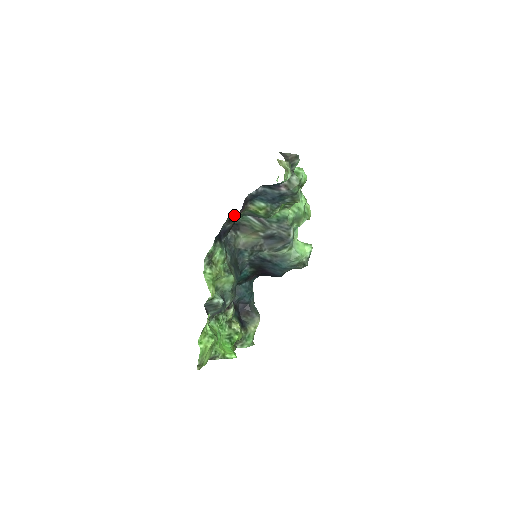
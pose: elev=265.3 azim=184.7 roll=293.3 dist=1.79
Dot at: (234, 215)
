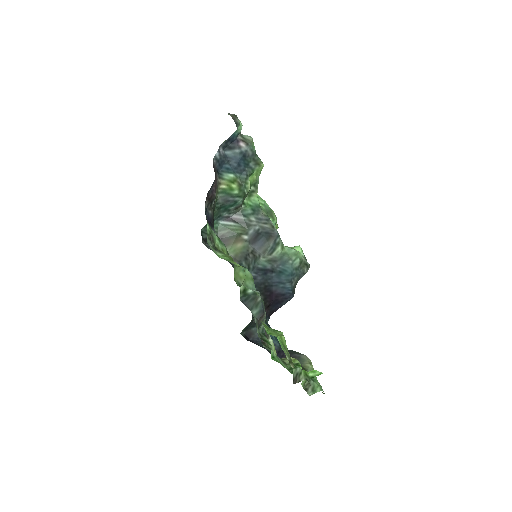
Dot at: (206, 227)
